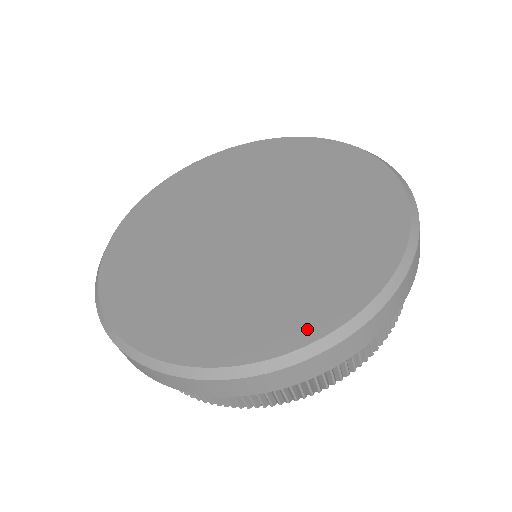
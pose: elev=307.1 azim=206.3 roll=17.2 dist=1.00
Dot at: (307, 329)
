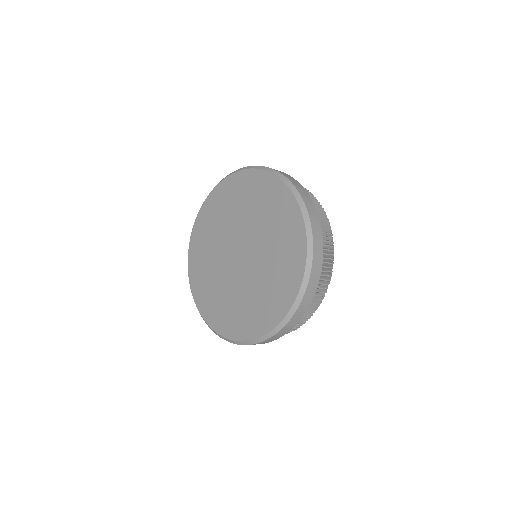
Dot at: (300, 246)
